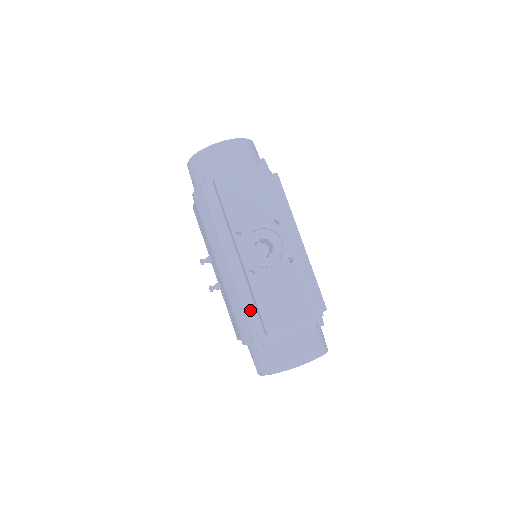
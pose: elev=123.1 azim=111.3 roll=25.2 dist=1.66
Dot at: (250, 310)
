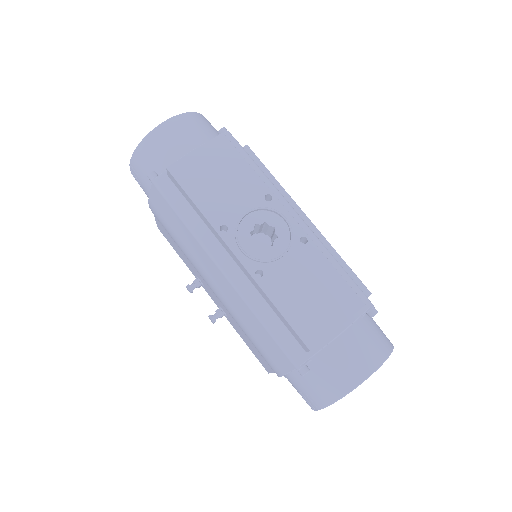
Dot at: (274, 325)
